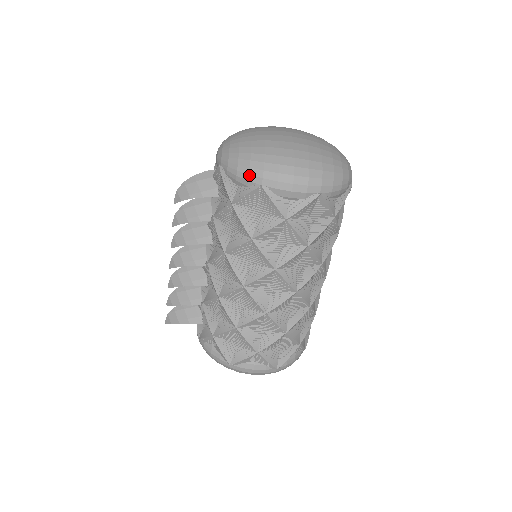
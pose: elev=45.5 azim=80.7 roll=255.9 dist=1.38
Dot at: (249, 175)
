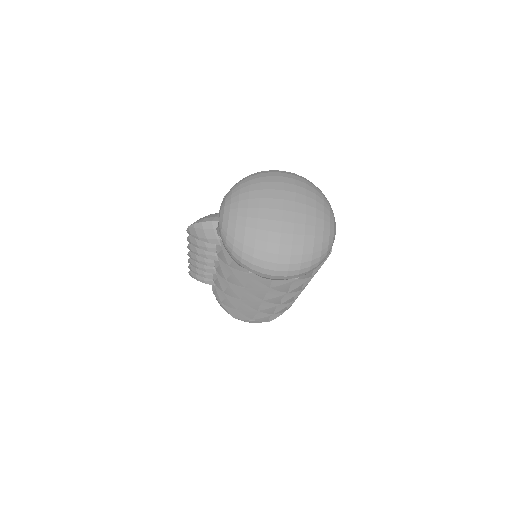
Dot at: (241, 263)
